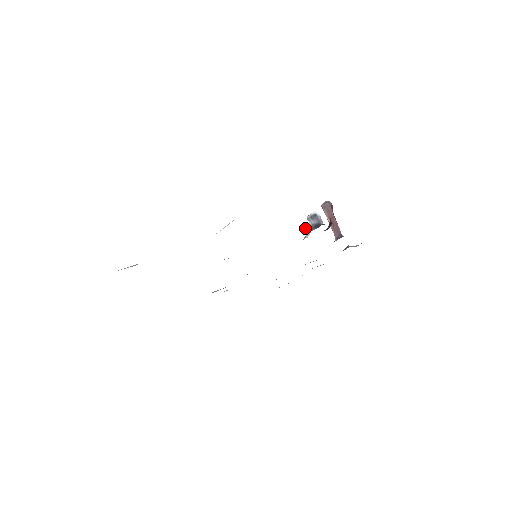
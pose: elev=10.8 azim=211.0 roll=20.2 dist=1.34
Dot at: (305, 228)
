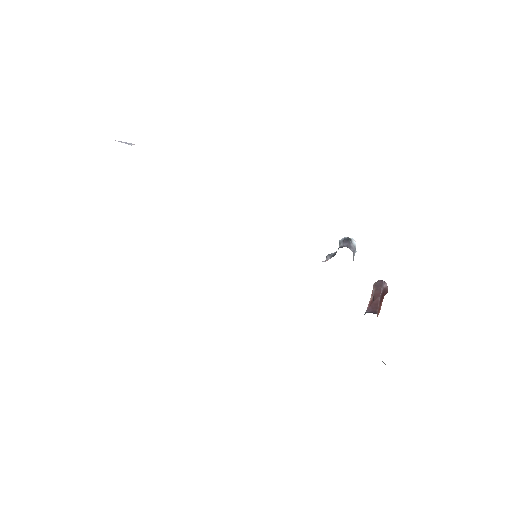
Dot at: occluded
